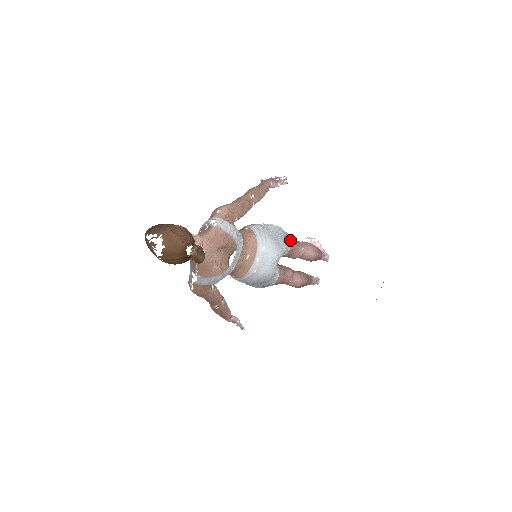
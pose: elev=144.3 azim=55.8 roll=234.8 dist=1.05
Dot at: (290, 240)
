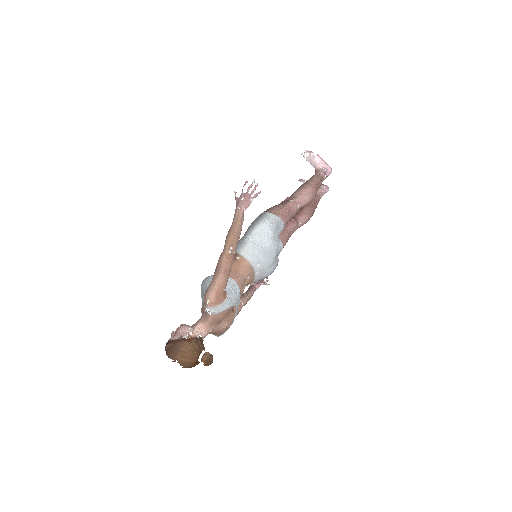
Dot at: (282, 221)
